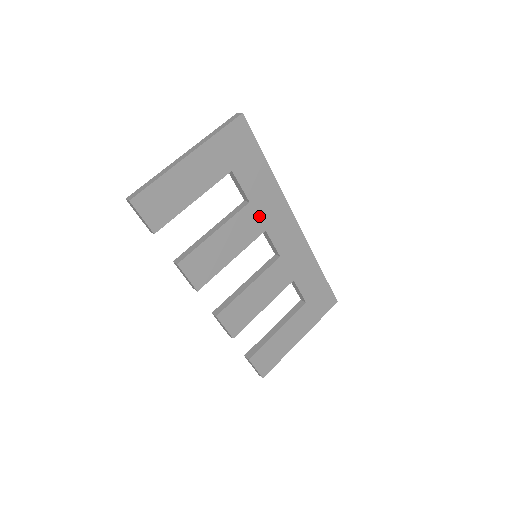
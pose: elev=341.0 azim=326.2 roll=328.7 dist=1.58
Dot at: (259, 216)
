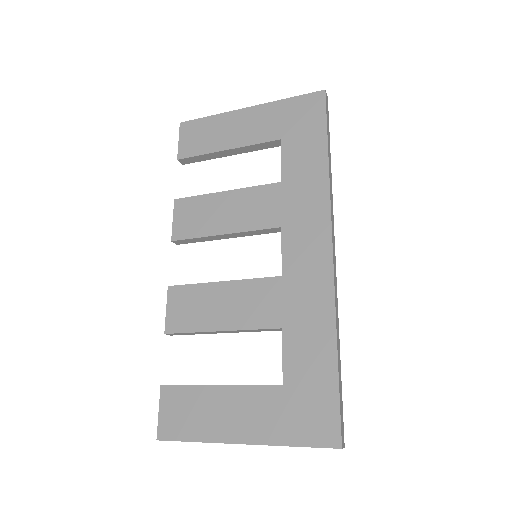
Dot at: (284, 205)
